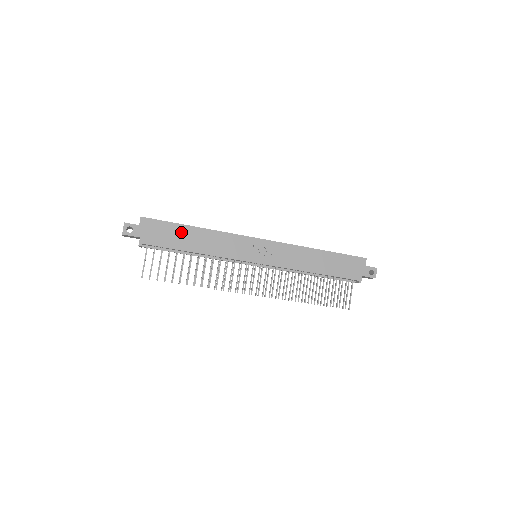
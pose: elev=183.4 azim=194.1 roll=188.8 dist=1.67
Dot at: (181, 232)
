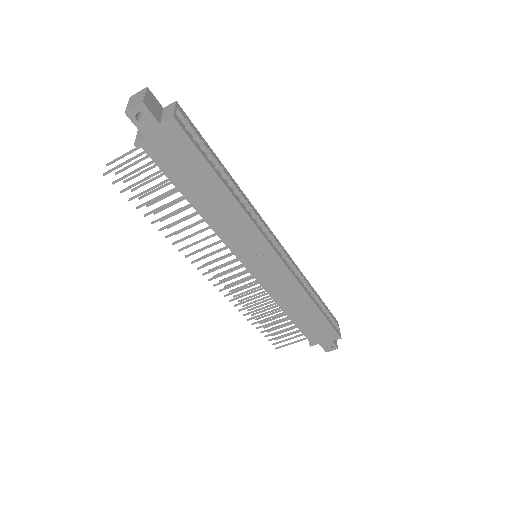
Dot at: (204, 178)
